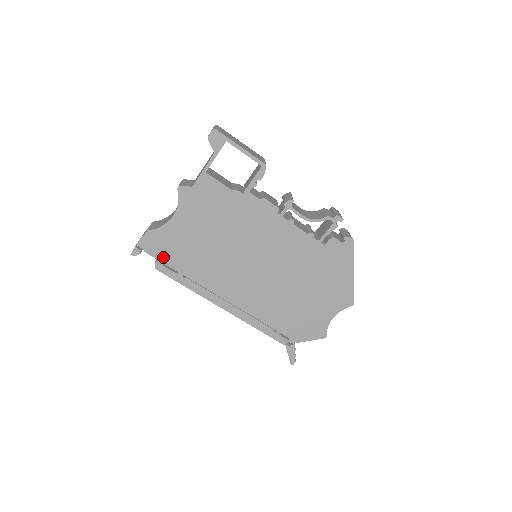
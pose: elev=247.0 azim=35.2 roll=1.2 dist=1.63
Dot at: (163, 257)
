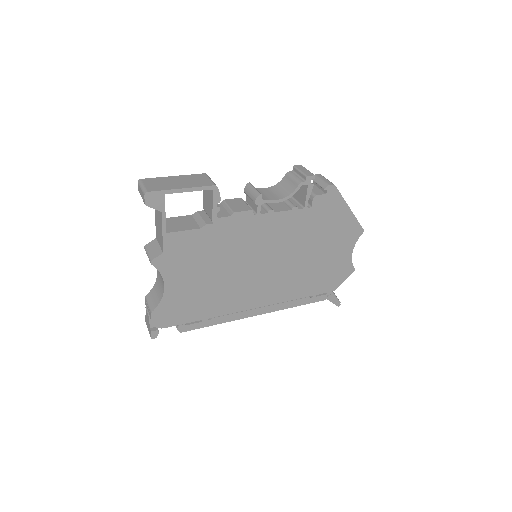
Dot at: (180, 320)
